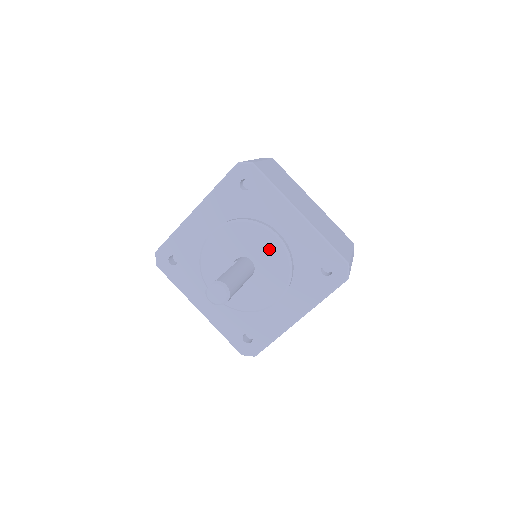
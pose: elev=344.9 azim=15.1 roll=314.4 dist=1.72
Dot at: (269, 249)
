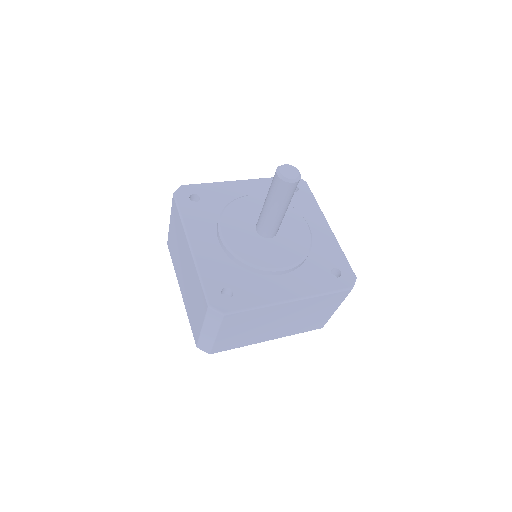
Dot at: (297, 228)
